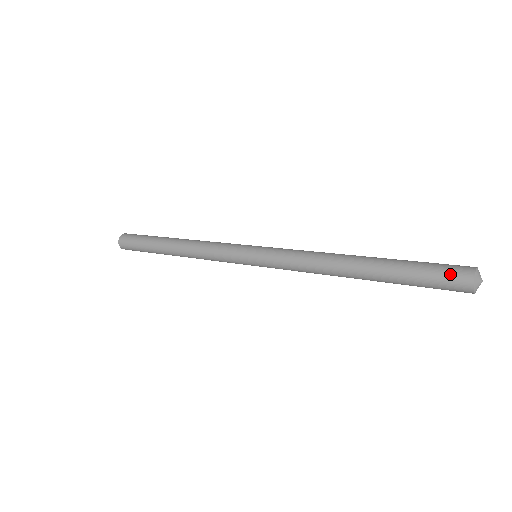
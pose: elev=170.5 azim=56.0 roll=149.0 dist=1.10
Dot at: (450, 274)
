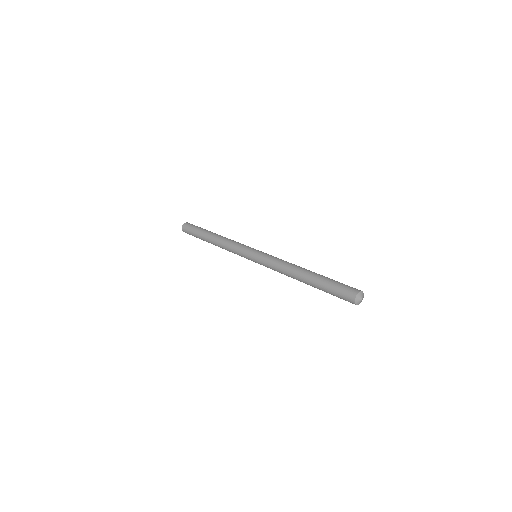
Dot at: (348, 288)
